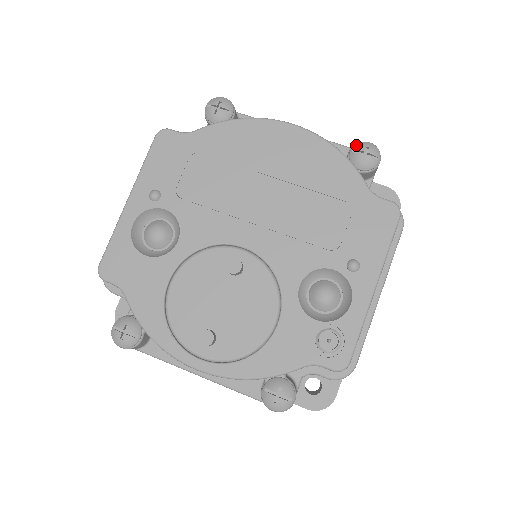
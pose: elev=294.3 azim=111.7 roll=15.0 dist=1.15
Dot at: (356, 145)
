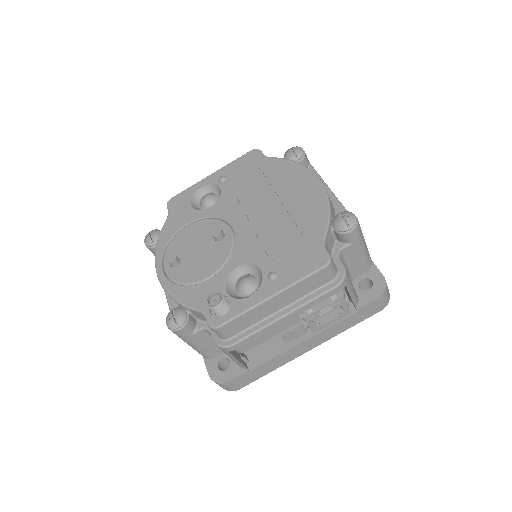
Dot at: (344, 211)
